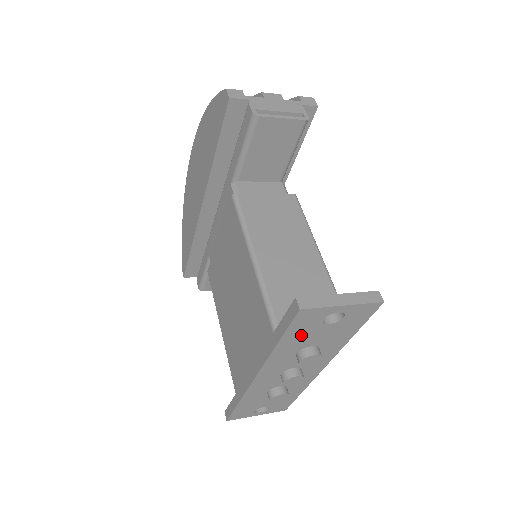
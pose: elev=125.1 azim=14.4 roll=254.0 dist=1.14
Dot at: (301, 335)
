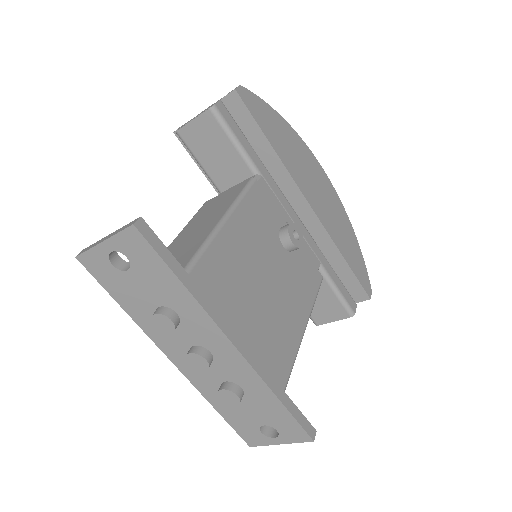
Dot at: (125, 291)
